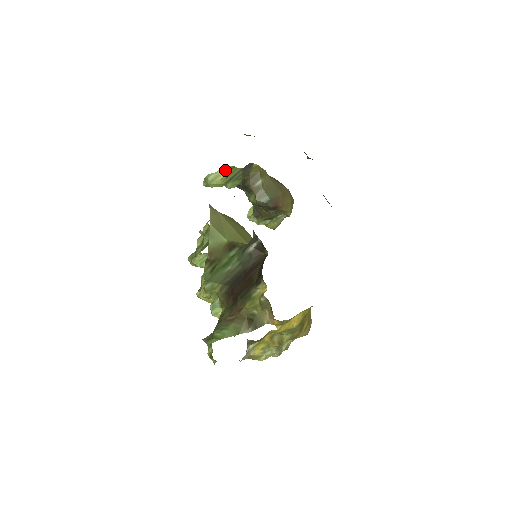
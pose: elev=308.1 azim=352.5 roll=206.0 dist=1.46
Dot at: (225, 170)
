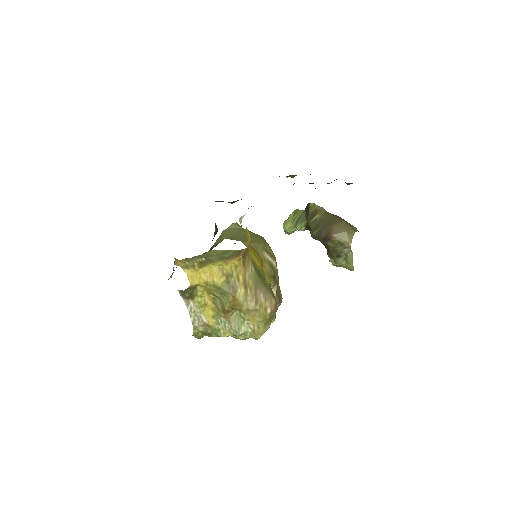
Dot at: (292, 214)
